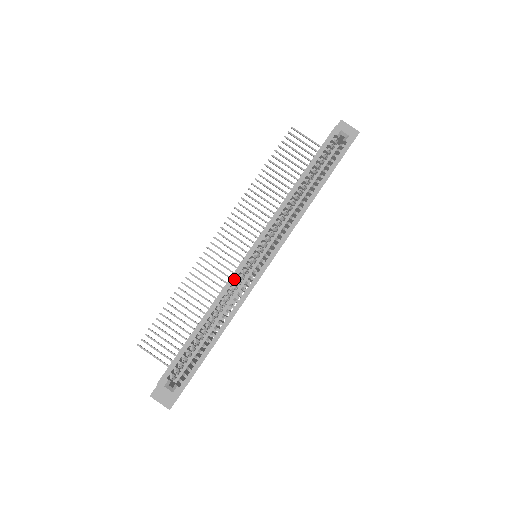
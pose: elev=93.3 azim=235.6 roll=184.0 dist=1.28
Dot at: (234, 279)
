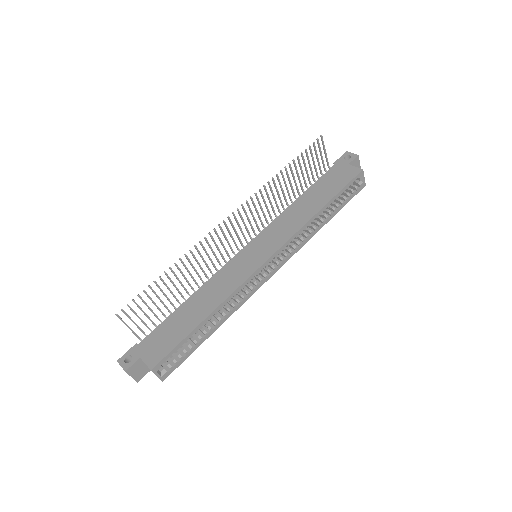
Dot at: occluded
